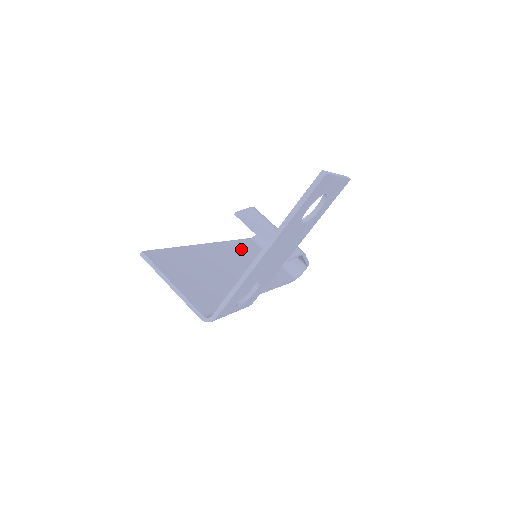
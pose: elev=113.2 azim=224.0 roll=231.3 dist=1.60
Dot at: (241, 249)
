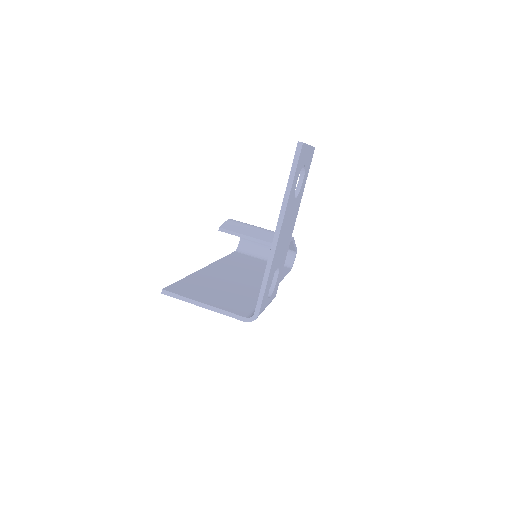
Dot at: (234, 261)
